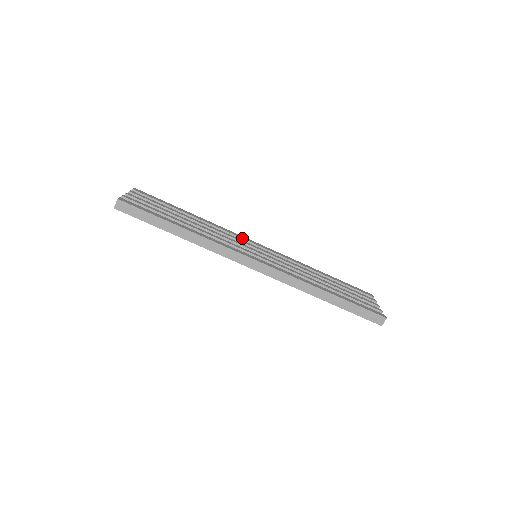
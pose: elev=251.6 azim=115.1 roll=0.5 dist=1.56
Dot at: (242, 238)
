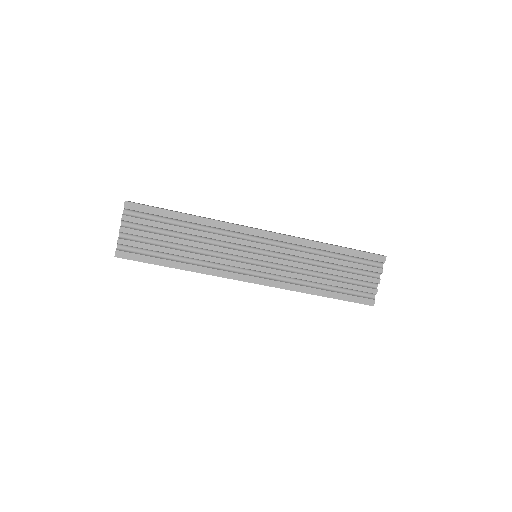
Dot at: (244, 233)
